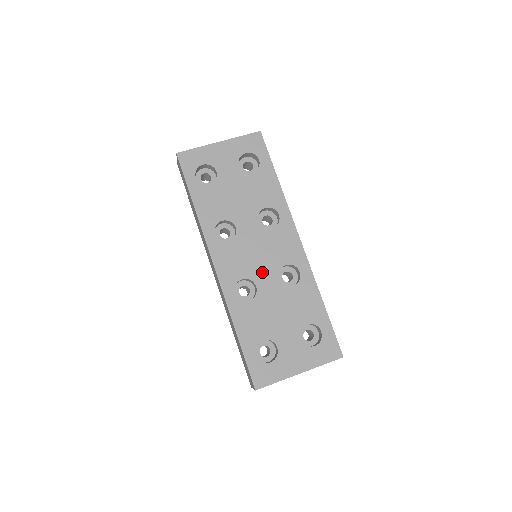
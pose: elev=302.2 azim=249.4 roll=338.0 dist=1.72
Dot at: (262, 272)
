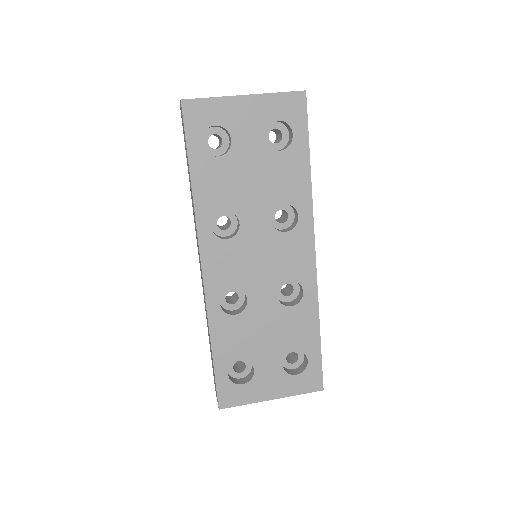
Dot at: (259, 284)
